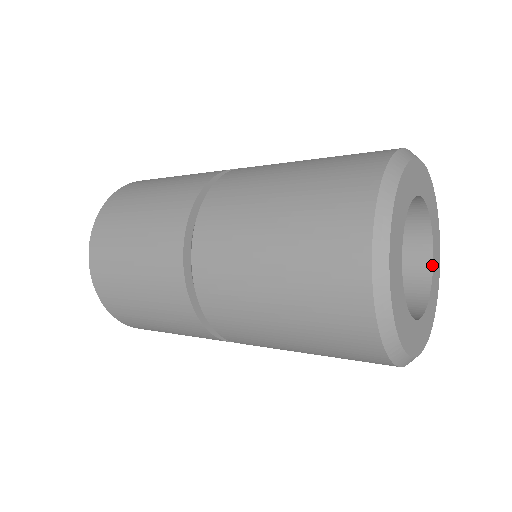
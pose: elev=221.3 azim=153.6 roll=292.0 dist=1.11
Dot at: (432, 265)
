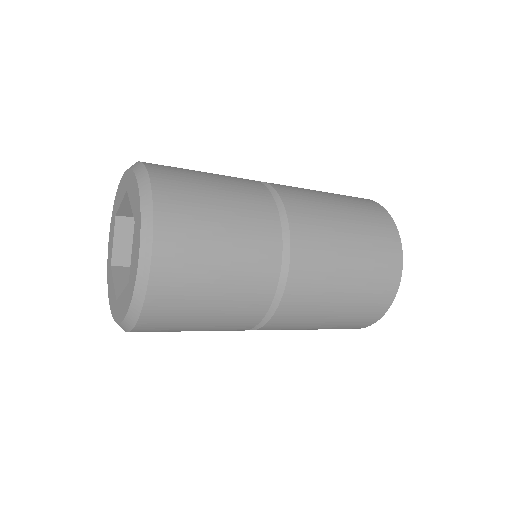
Dot at: occluded
